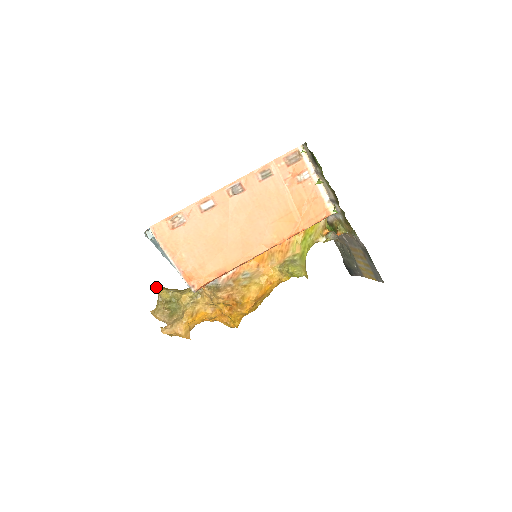
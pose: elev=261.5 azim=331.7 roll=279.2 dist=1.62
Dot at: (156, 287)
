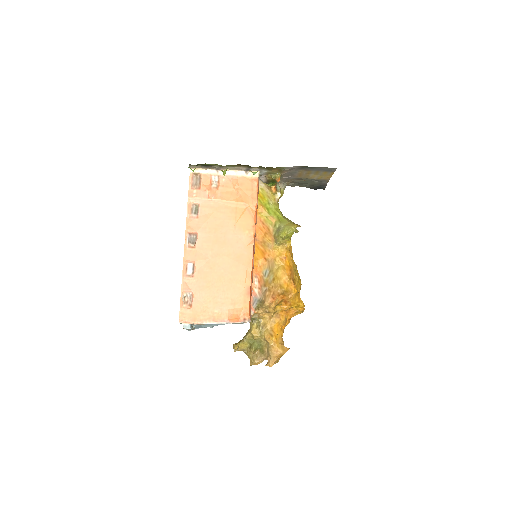
Dot at: (233, 348)
